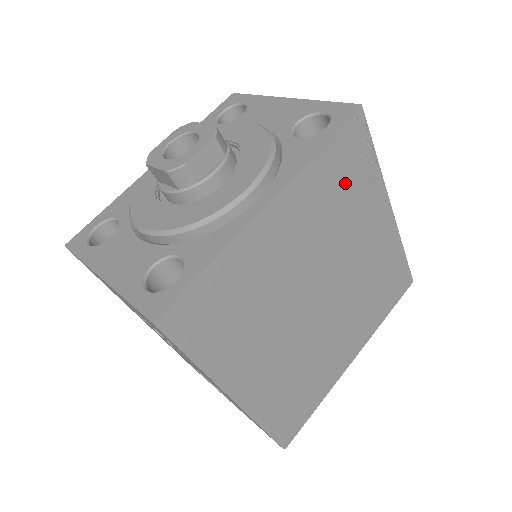
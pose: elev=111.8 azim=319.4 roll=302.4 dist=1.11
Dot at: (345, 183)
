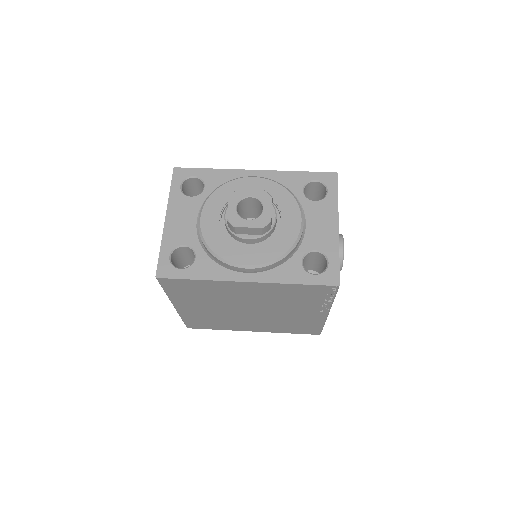
Dot at: (302, 296)
